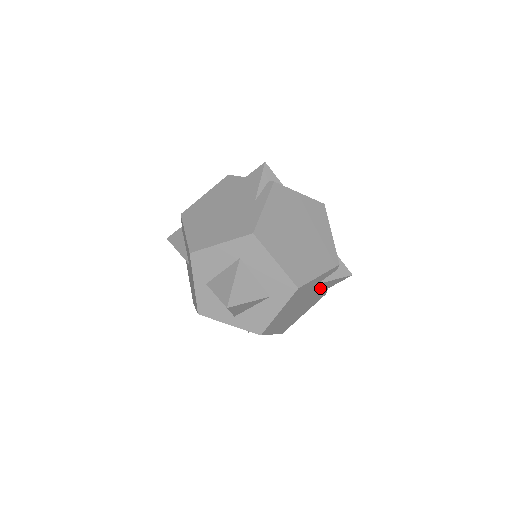
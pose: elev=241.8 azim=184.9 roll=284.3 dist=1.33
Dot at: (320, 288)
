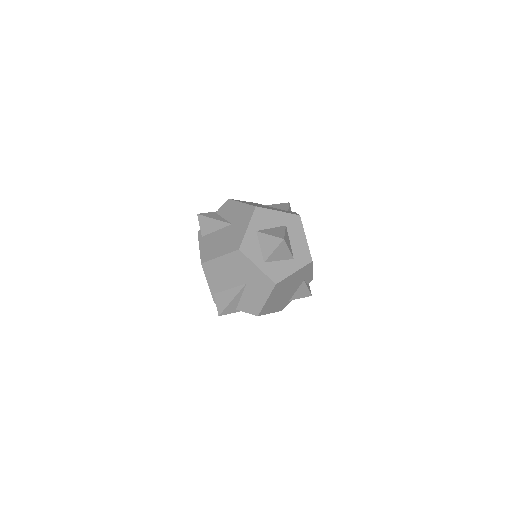
Dot at: (295, 291)
